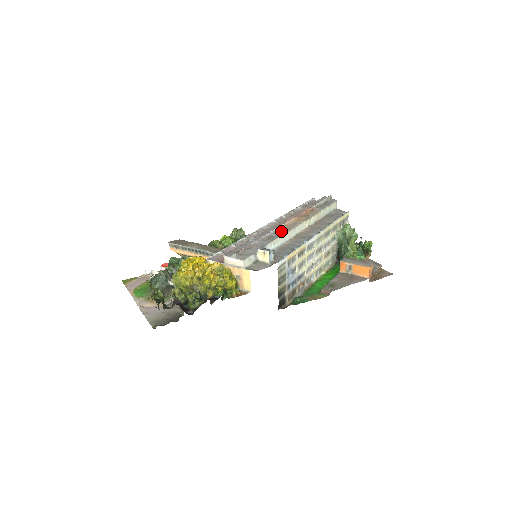
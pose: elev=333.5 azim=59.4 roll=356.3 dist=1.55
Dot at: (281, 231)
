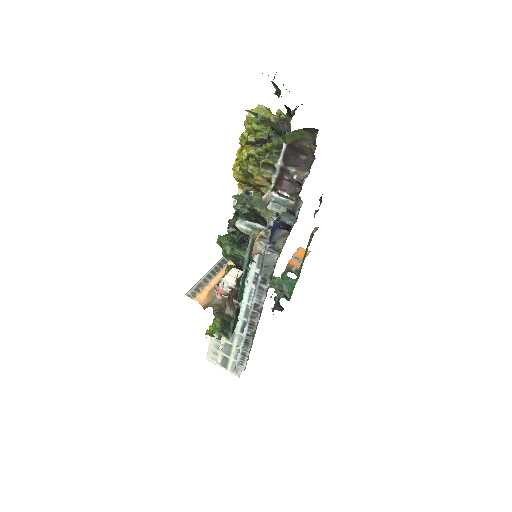
Dot at: occluded
